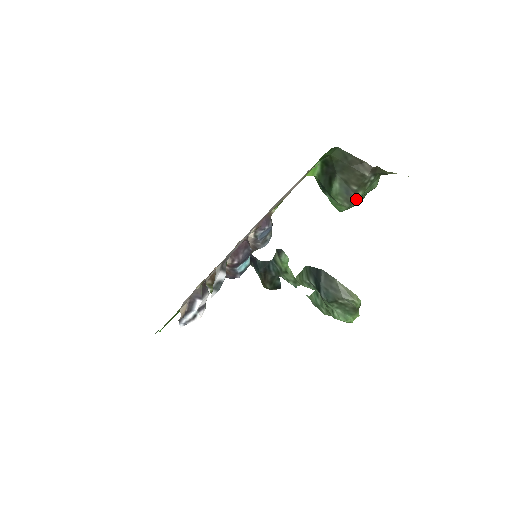
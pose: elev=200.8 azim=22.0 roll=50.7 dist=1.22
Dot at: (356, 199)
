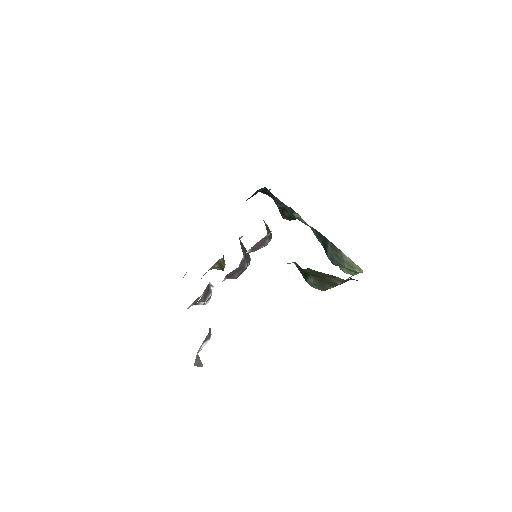
Dot at: occluded
